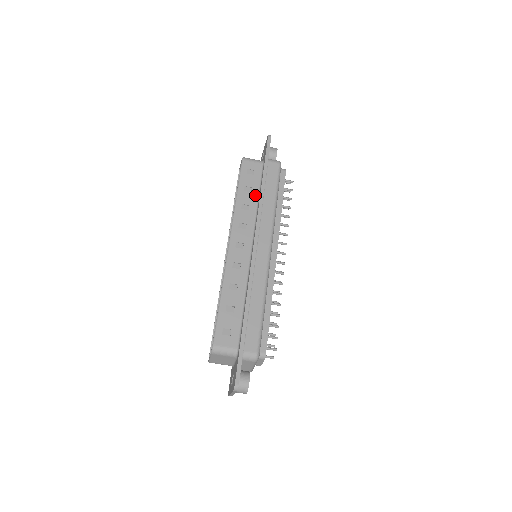
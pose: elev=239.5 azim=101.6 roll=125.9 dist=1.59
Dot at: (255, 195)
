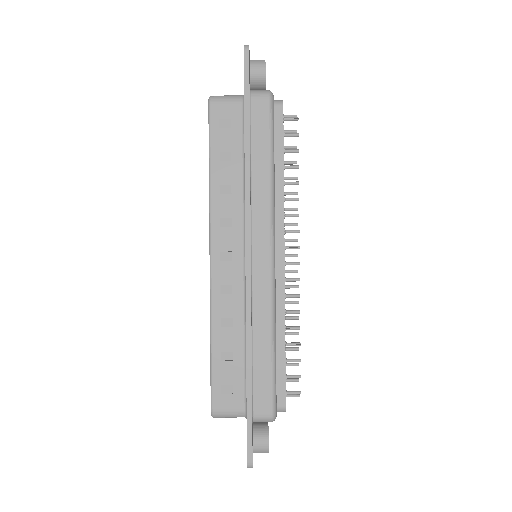
Dot at: (238, 164)
